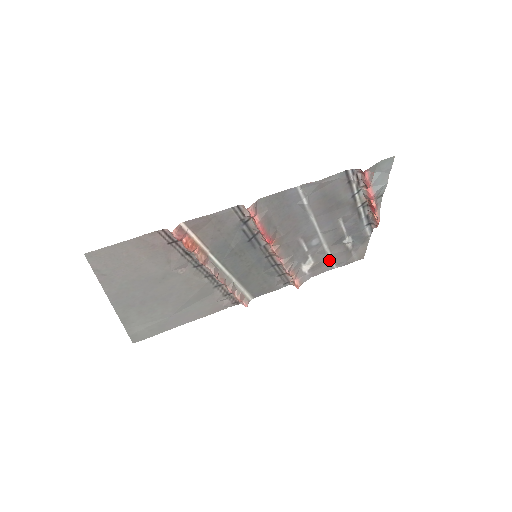
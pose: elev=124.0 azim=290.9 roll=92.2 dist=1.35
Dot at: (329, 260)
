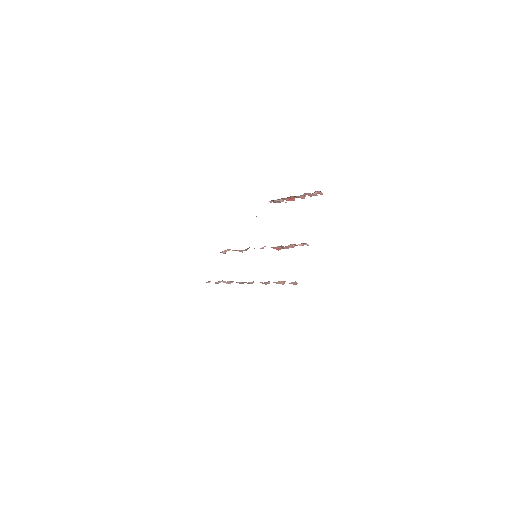
Dot at: occluded
